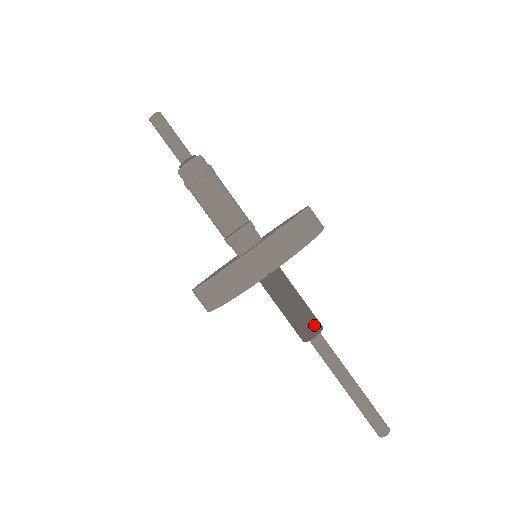
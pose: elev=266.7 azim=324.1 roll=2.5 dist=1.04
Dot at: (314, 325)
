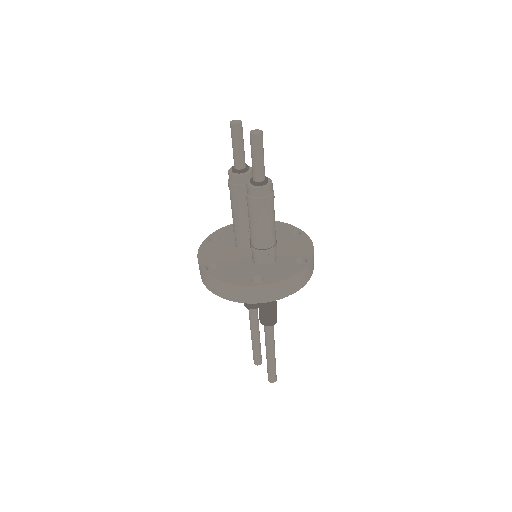
Dot at: (276, 317)
